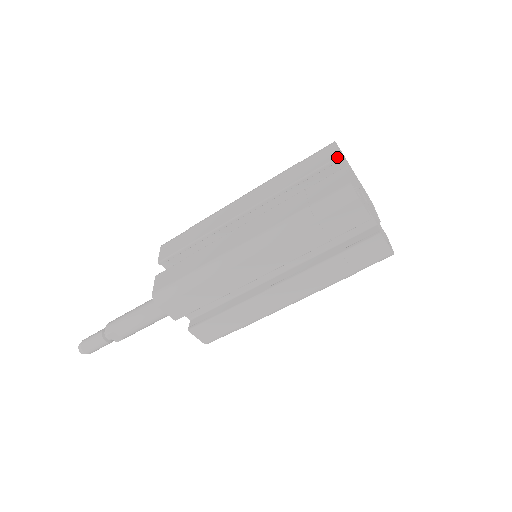
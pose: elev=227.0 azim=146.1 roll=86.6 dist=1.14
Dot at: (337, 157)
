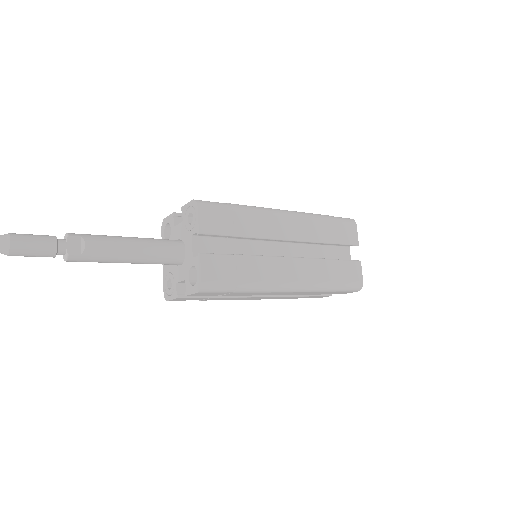
Dot at: occluded
